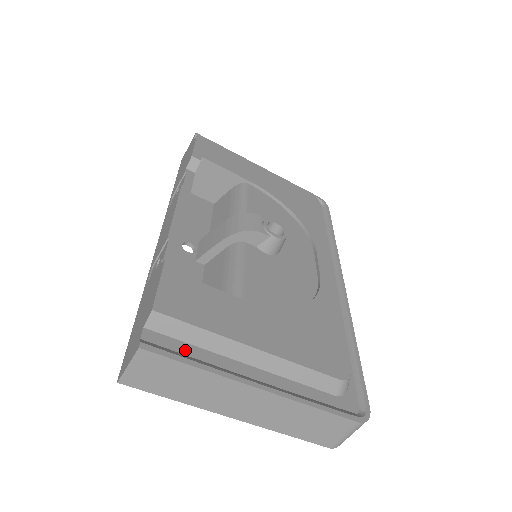
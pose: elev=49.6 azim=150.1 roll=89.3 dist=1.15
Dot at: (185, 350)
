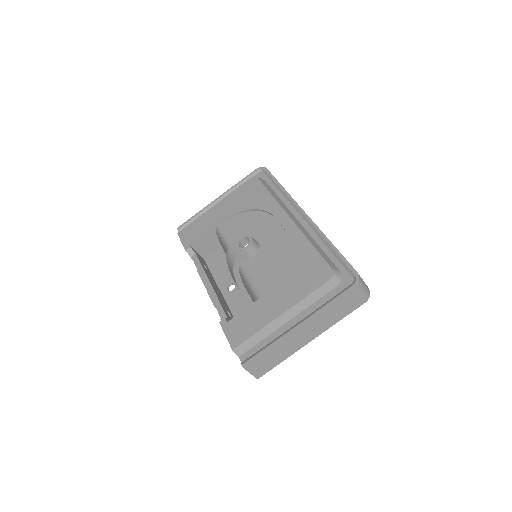
Dot at: (260, 347)
